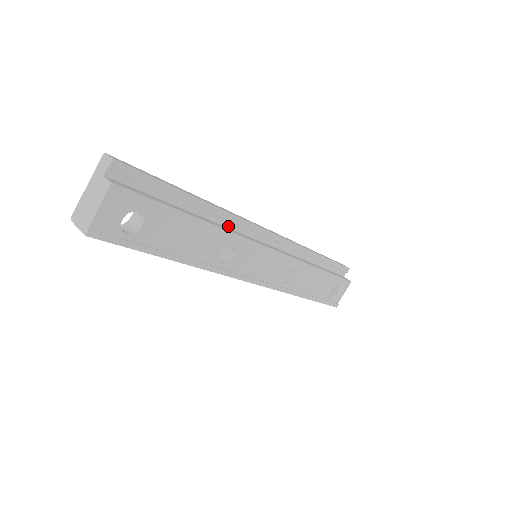
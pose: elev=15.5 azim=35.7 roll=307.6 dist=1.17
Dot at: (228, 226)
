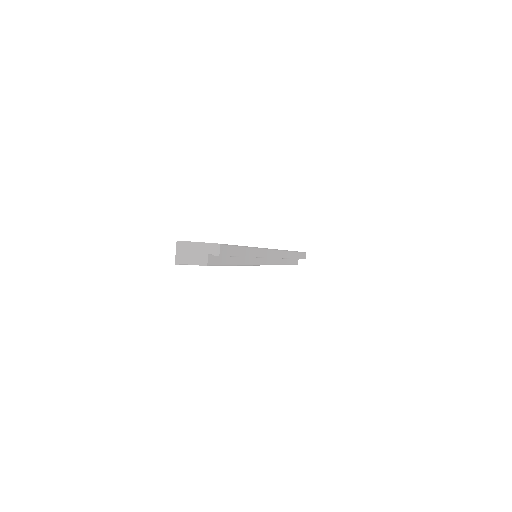
Dot at: occluded
